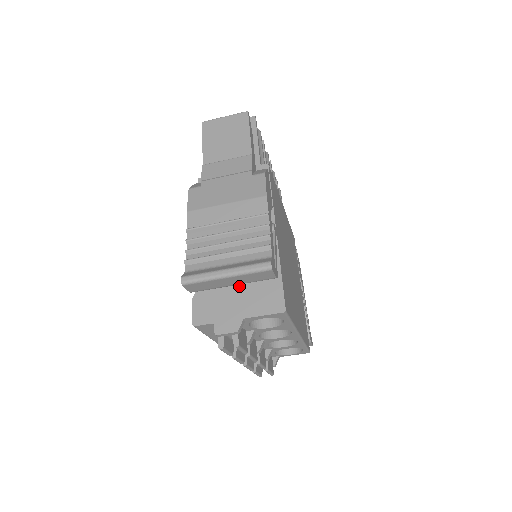
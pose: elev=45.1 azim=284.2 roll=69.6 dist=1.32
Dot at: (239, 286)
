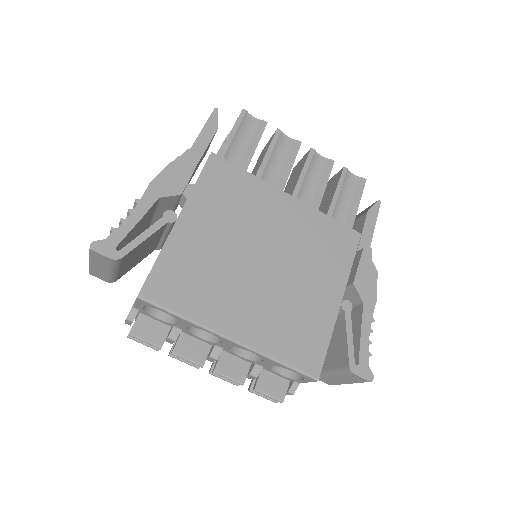
Dot at: occluded
